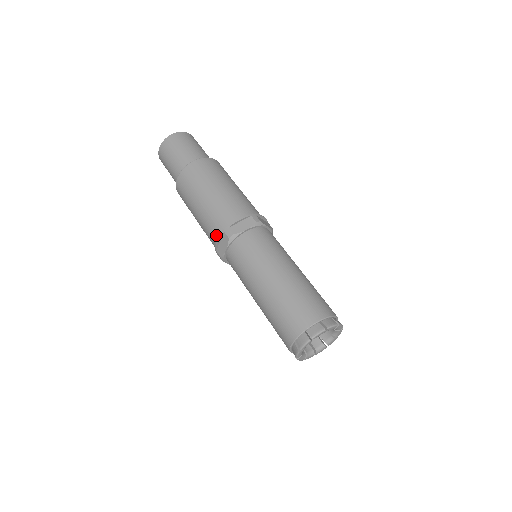
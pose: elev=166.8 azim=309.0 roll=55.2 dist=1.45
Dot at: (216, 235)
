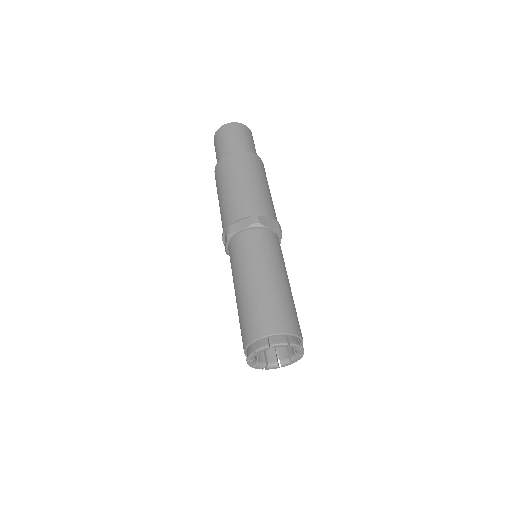
Dot at: occluded
